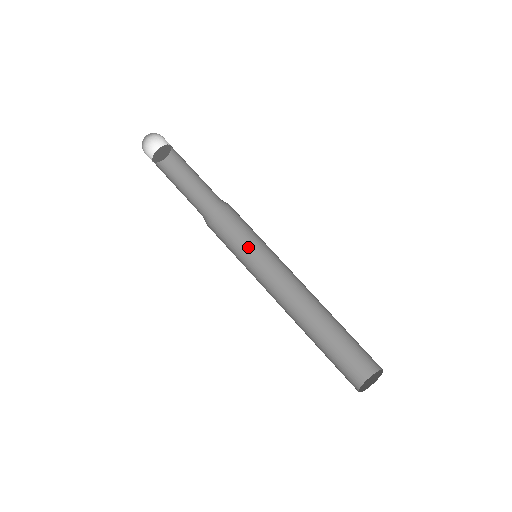
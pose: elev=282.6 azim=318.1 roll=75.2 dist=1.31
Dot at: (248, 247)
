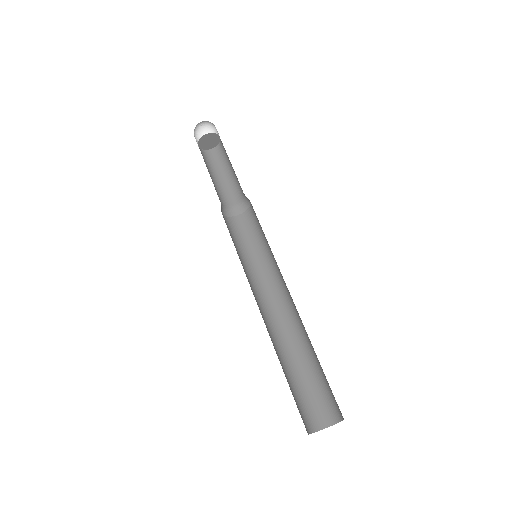
Dot at: (257, 247)
